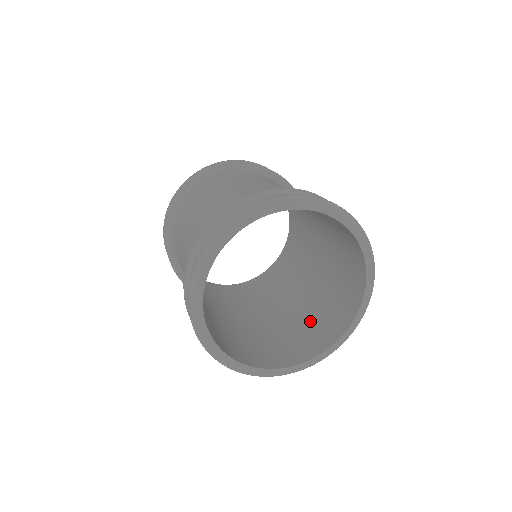
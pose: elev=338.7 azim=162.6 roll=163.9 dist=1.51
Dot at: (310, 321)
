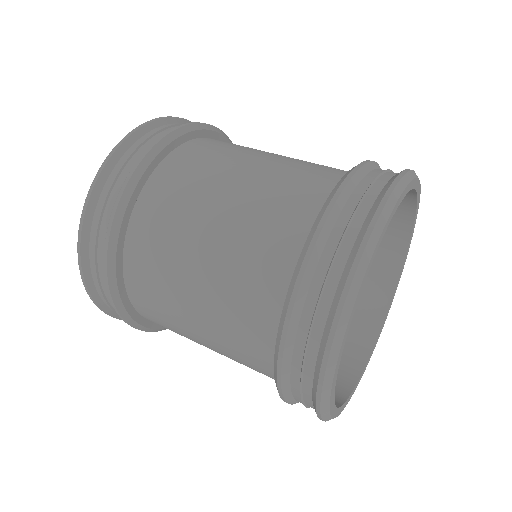
Dot at: occluded
